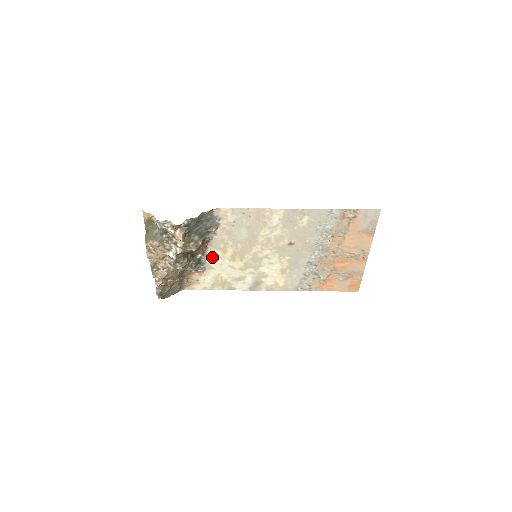
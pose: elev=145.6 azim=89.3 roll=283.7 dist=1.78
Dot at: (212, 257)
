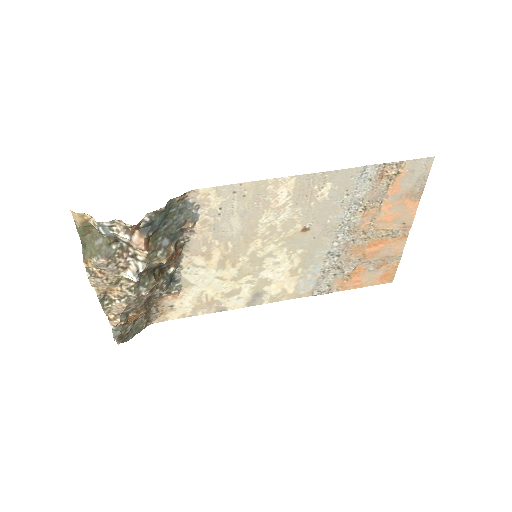
Dot at: (190, 268)
